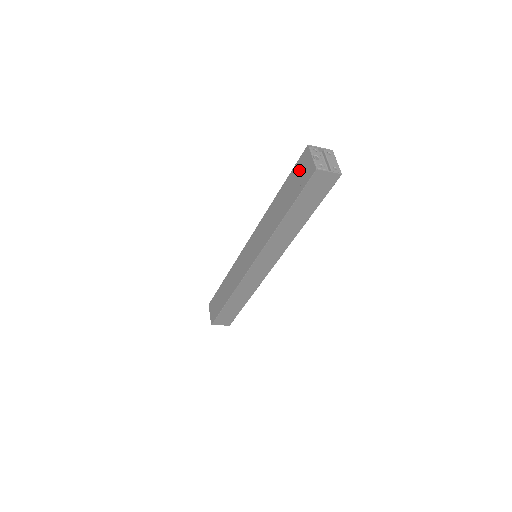
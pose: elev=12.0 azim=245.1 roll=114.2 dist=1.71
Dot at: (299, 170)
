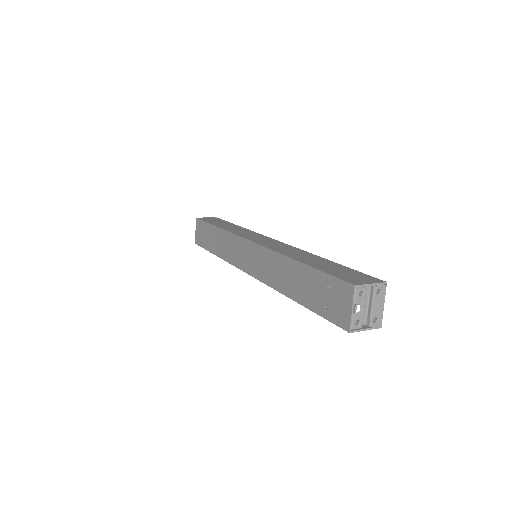
Dot at: (331, 292)
